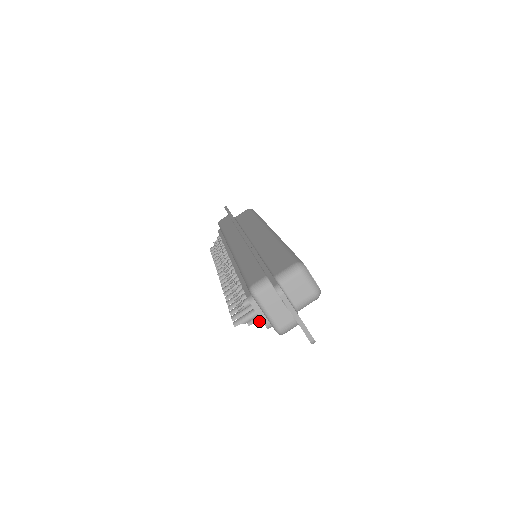
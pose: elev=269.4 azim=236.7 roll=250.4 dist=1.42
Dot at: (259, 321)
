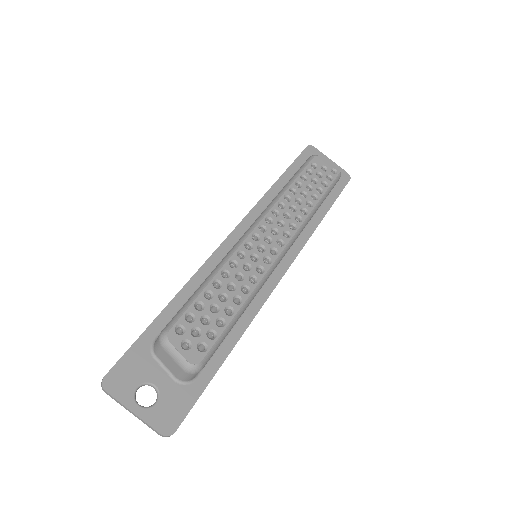
Dot at: occluded
